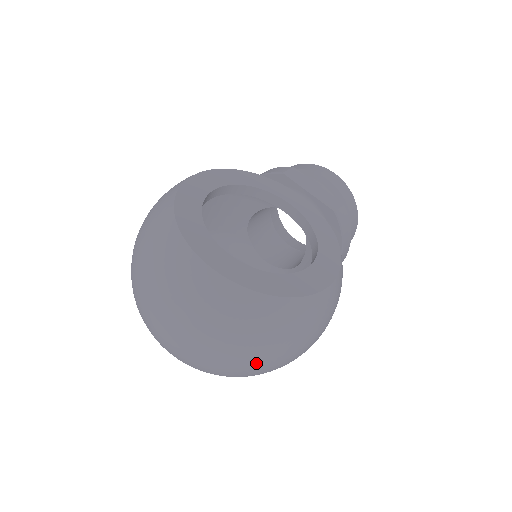
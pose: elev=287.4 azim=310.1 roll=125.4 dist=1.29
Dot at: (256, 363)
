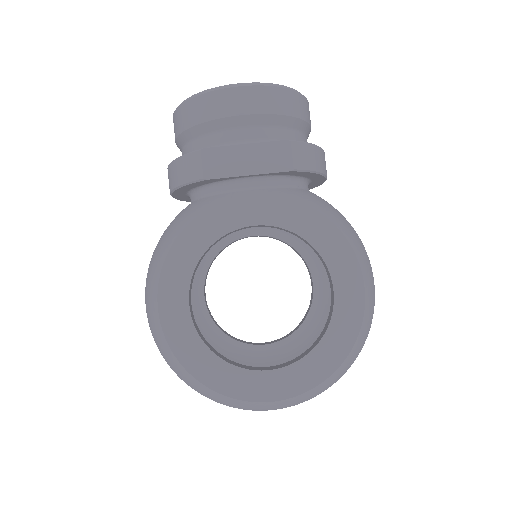
Dot at: occluded
